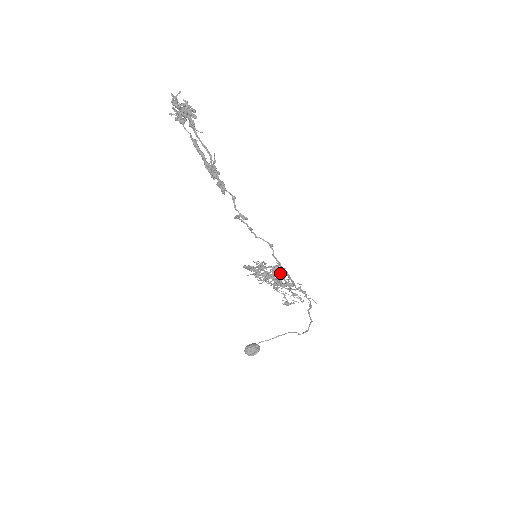
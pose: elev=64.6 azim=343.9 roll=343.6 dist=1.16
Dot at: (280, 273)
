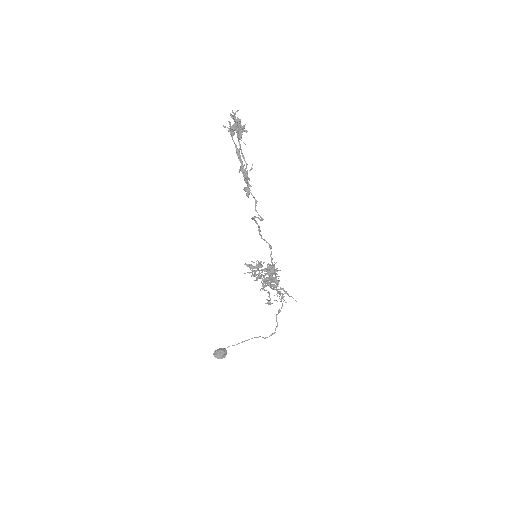
Dot at: (276, 270)
